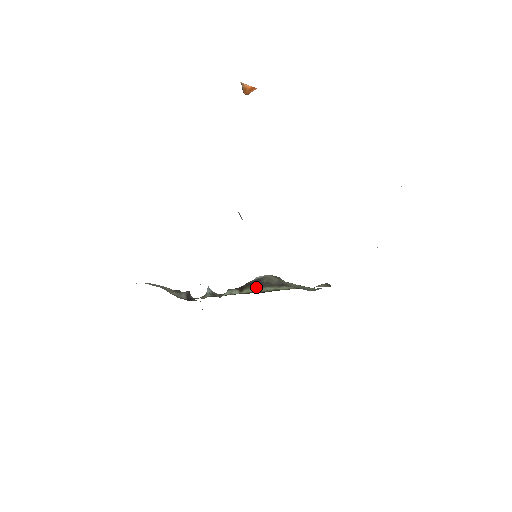
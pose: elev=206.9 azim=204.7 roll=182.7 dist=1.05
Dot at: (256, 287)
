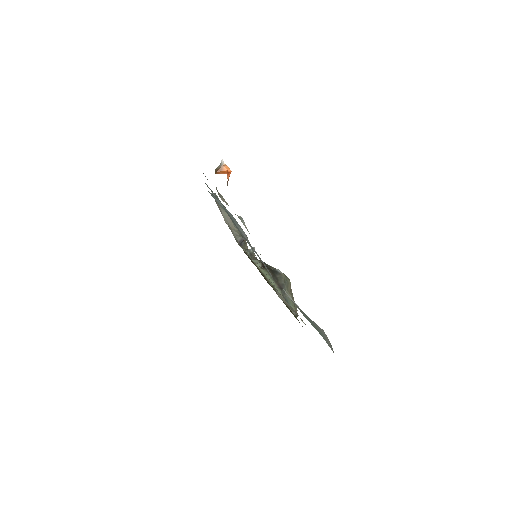
Dot at: (269, 274)
